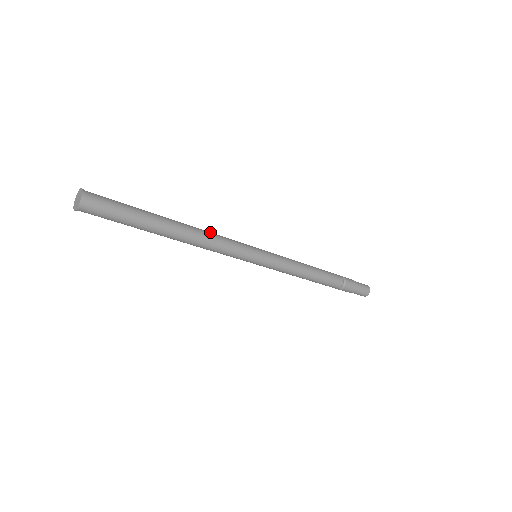
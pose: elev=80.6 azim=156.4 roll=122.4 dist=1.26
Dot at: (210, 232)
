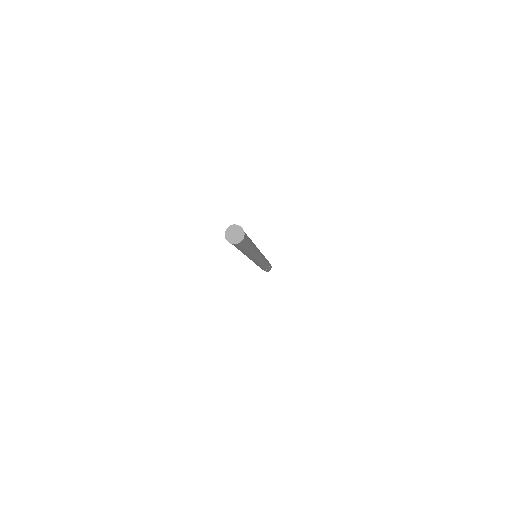
Dot at: occluded
